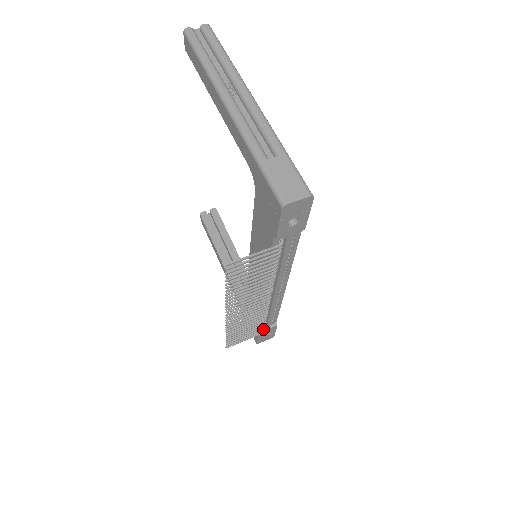
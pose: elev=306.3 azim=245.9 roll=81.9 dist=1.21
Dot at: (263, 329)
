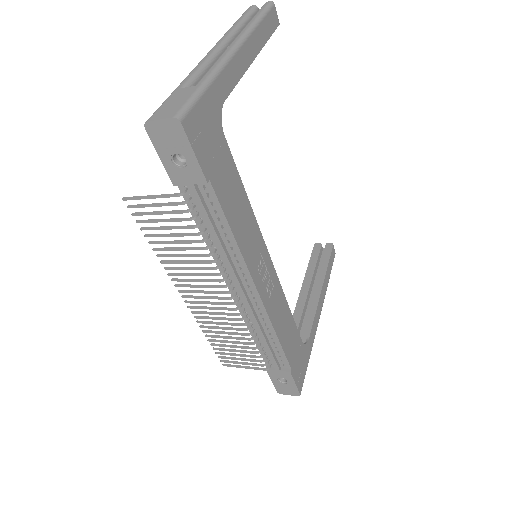
Dot at: (265, 363)
